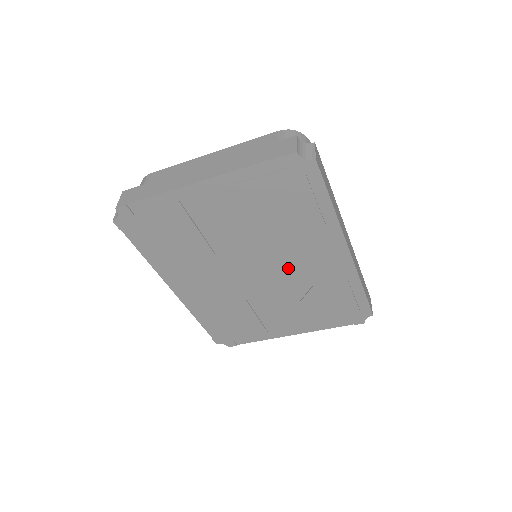
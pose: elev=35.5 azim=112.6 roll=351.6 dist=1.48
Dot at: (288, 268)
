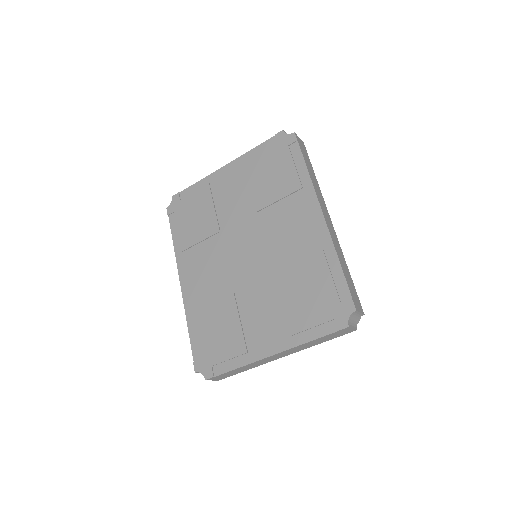
Dot at: (273, 243)
